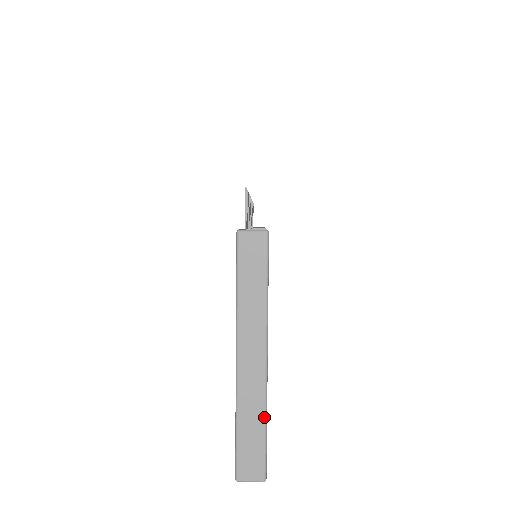
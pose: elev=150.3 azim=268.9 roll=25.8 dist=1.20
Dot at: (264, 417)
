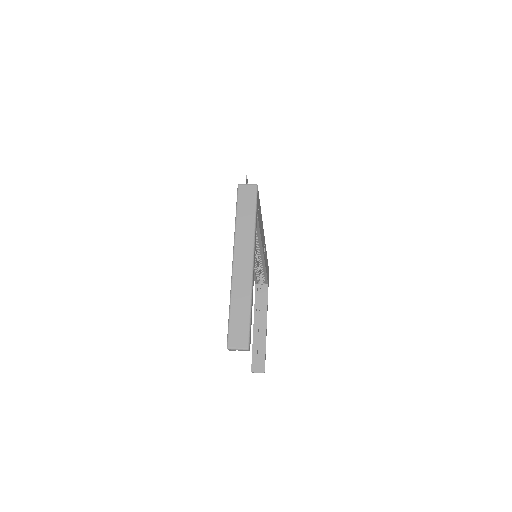
Dot at: (250, 301)
